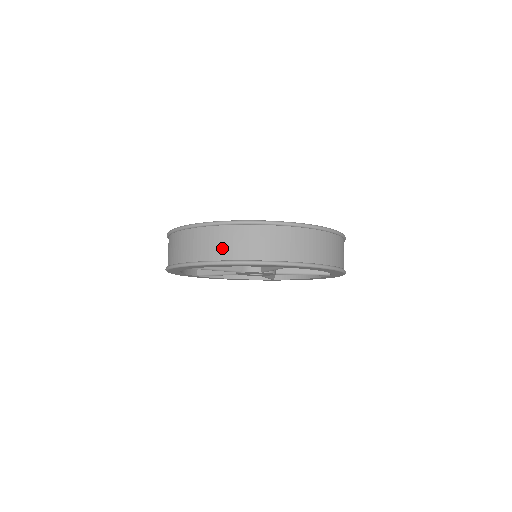
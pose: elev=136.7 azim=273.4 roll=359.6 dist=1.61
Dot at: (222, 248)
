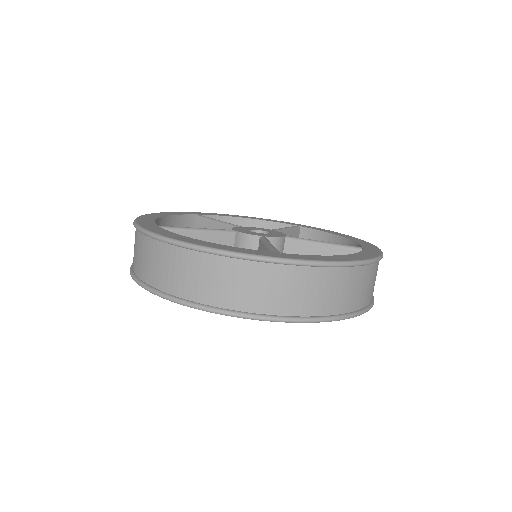
Dot at: (349, 297)
